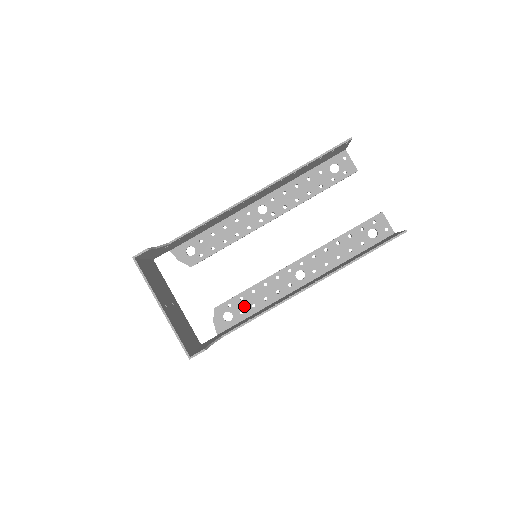
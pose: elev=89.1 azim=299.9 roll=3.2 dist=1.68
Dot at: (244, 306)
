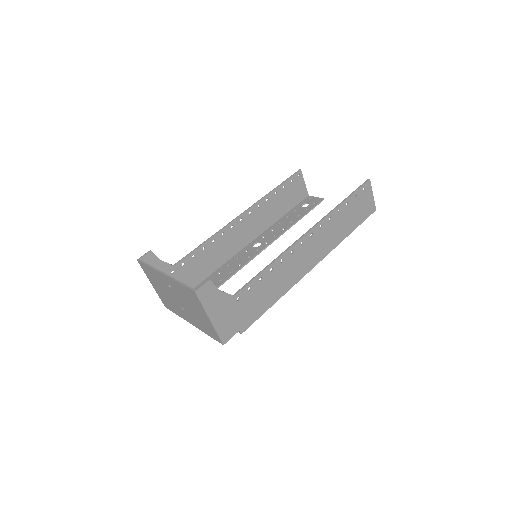
Dot at: occluded
